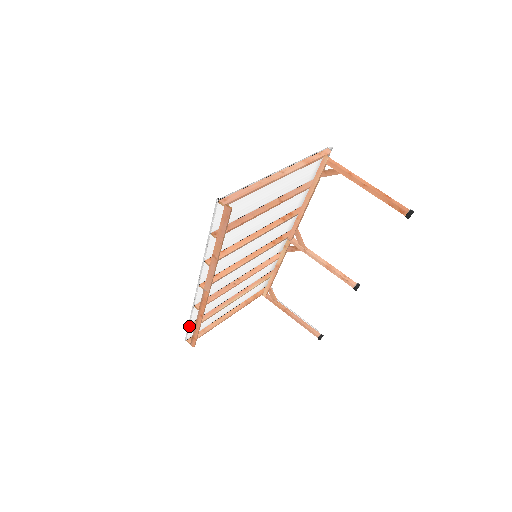
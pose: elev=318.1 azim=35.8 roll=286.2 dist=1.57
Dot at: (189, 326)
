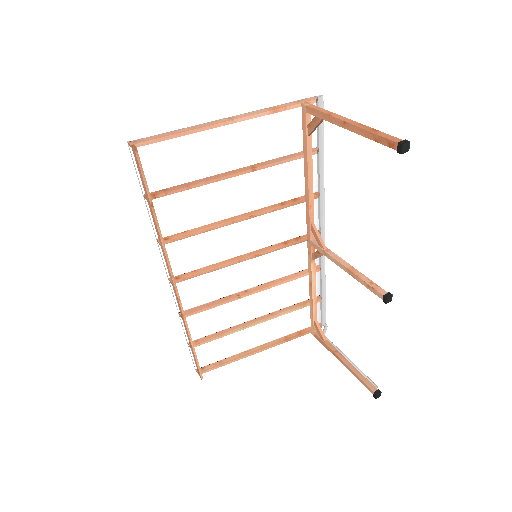
Dot at: (189, 347)
